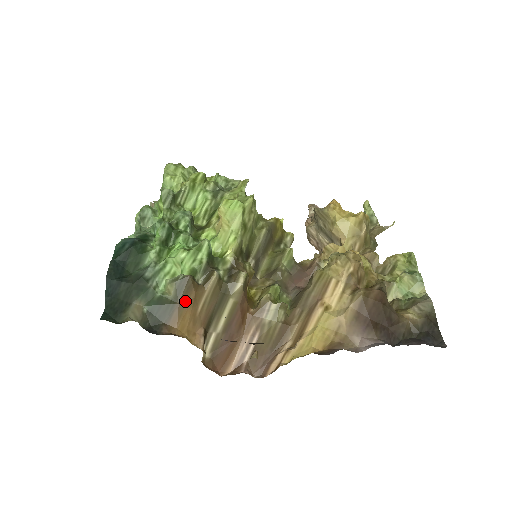
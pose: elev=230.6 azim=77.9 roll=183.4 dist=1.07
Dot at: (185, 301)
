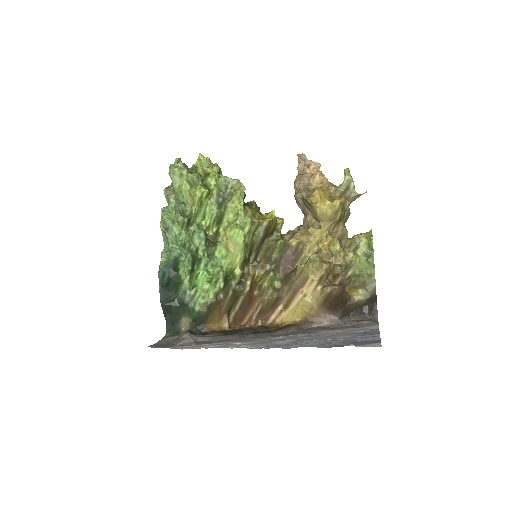
Dot at: (214, 312)
